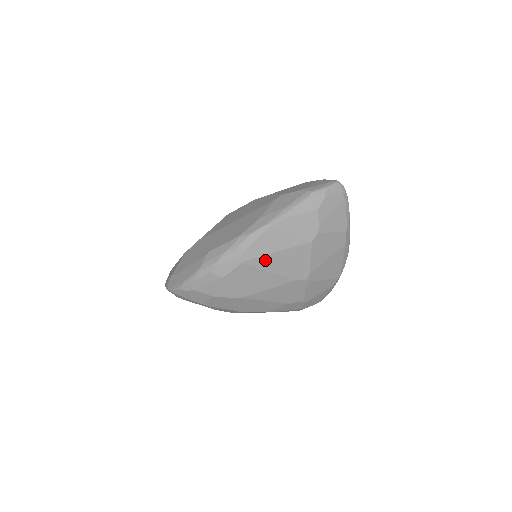
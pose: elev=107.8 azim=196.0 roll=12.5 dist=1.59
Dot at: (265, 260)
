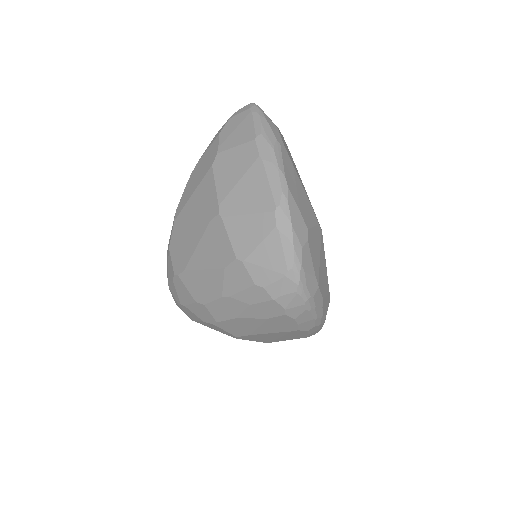
Dot at: (187, 210)
